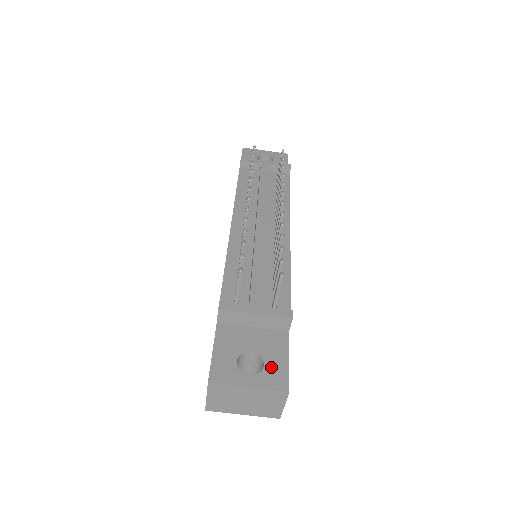
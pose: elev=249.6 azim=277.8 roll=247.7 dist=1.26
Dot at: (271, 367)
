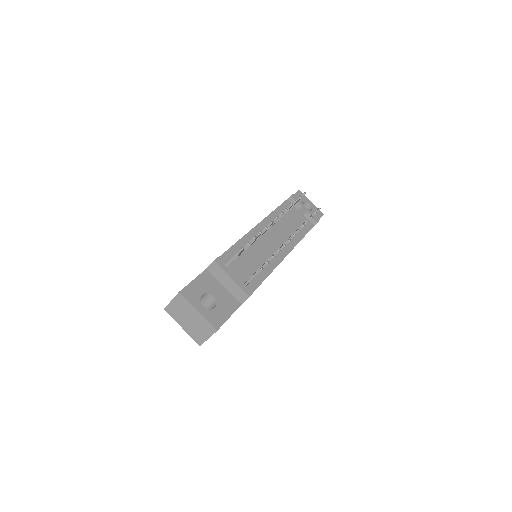
Dot at: (218, 312)
